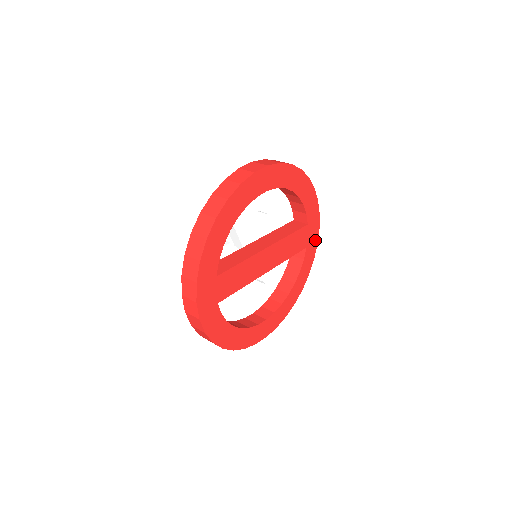
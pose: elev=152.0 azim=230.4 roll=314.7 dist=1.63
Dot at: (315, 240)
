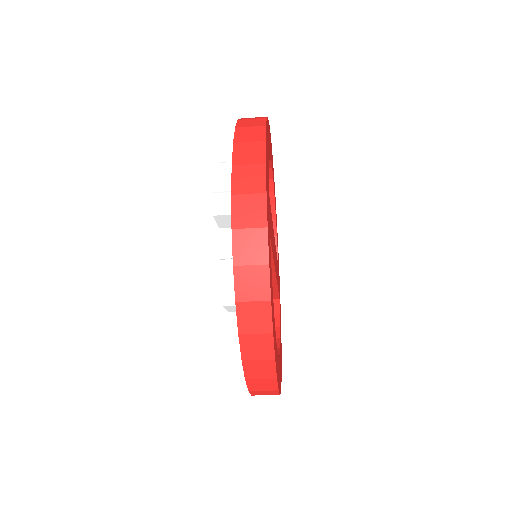
Dot at: occluded
